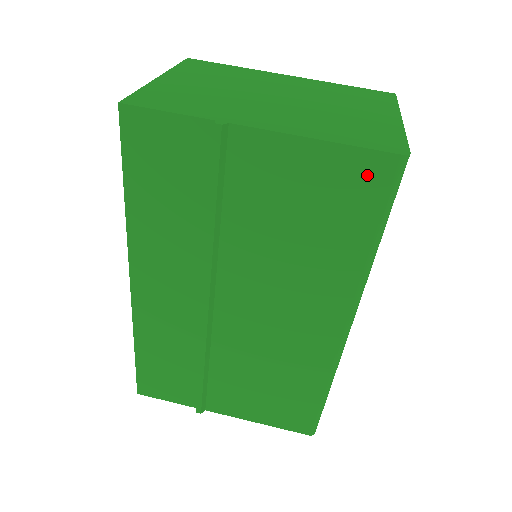
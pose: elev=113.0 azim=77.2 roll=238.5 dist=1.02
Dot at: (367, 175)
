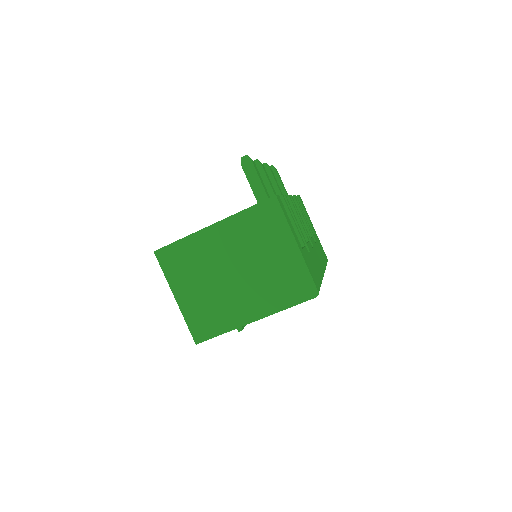
Dot at: occluded
